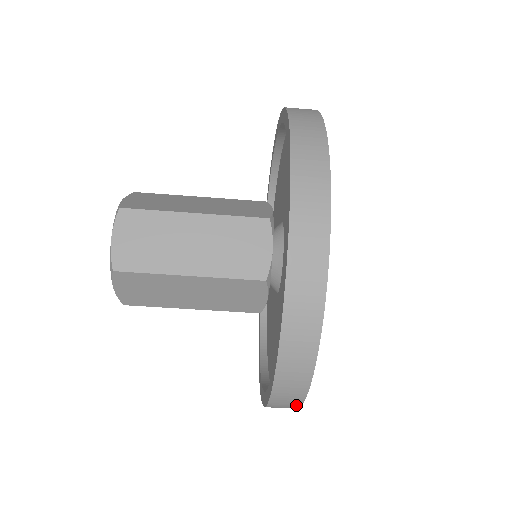
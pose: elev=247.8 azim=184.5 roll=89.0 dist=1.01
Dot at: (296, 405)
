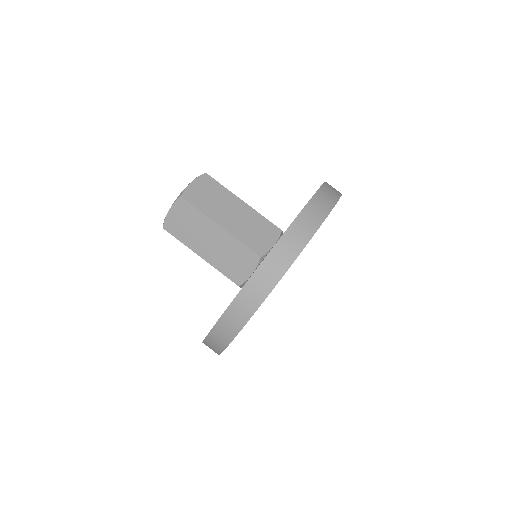
Dot at: occluded
